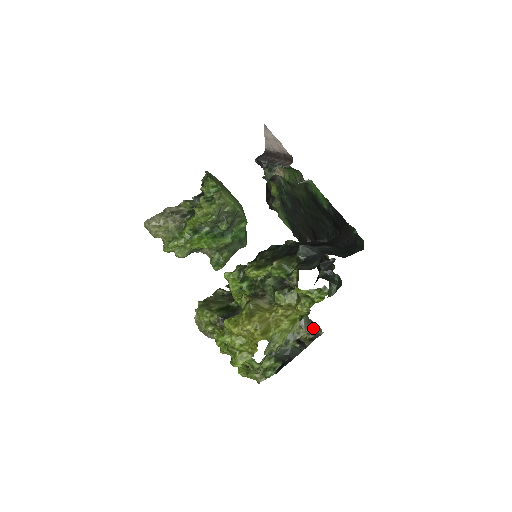
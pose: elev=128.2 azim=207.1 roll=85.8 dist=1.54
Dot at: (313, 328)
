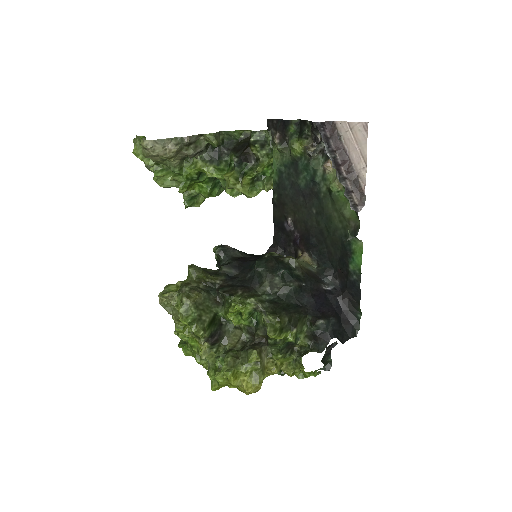
Dot at: occluded
